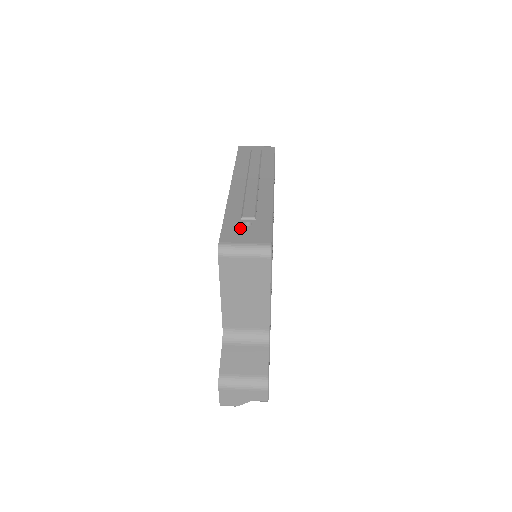
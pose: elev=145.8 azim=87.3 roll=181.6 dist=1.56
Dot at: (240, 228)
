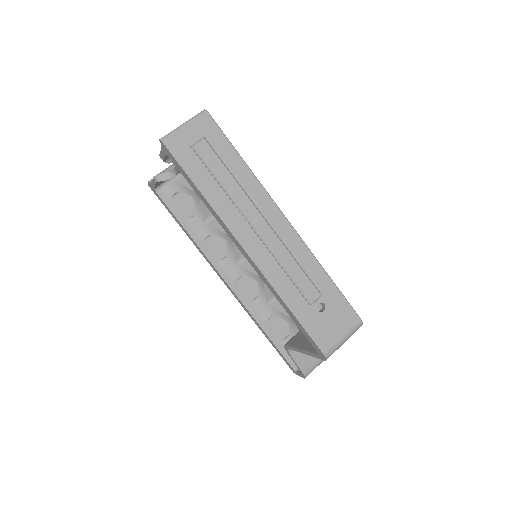
Dot at: (321, 319)
